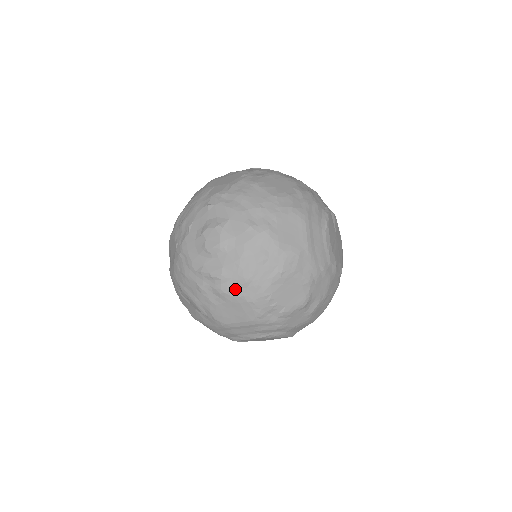
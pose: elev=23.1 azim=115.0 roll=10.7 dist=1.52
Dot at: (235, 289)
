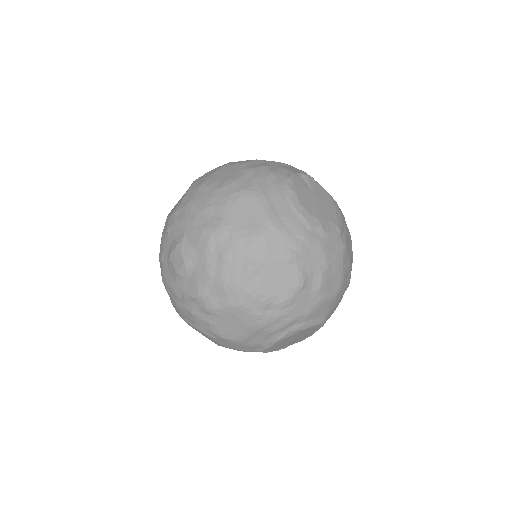
Dot at: (218, 300)
